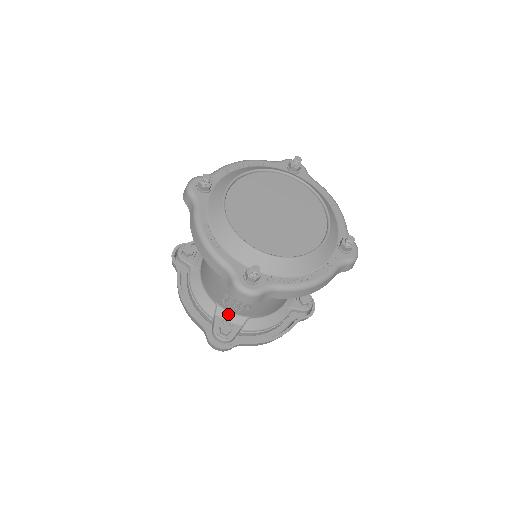
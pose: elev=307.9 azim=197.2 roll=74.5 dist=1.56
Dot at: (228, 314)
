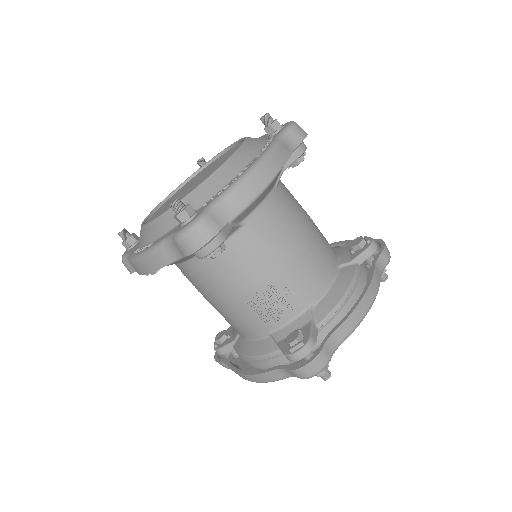
Dot at: (287, 328)
